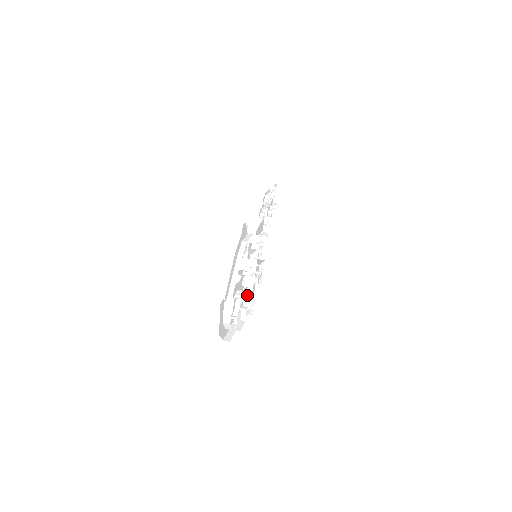
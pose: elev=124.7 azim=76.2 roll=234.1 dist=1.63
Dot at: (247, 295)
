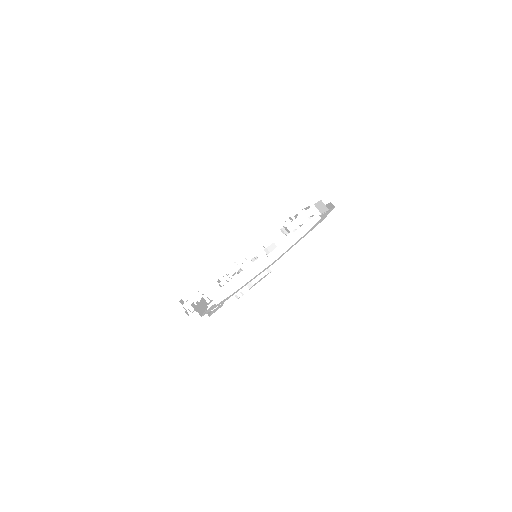
Dot at: occluded
